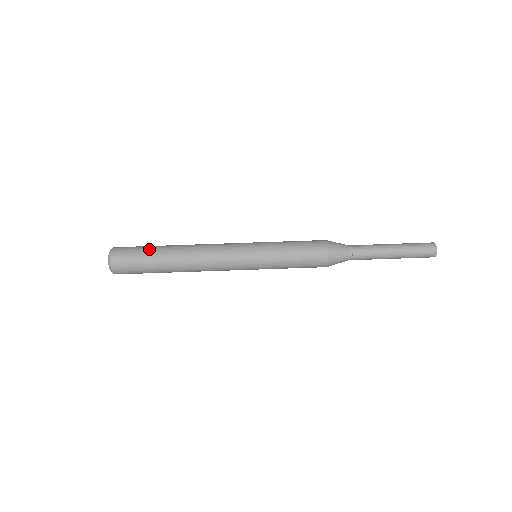
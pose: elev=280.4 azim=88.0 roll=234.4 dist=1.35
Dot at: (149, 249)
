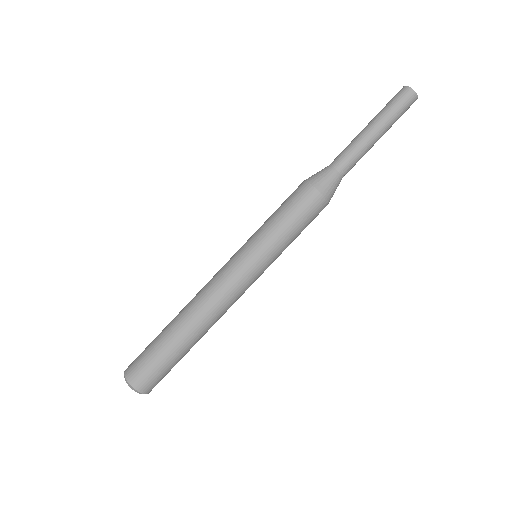
Dot at: (155, 340)
